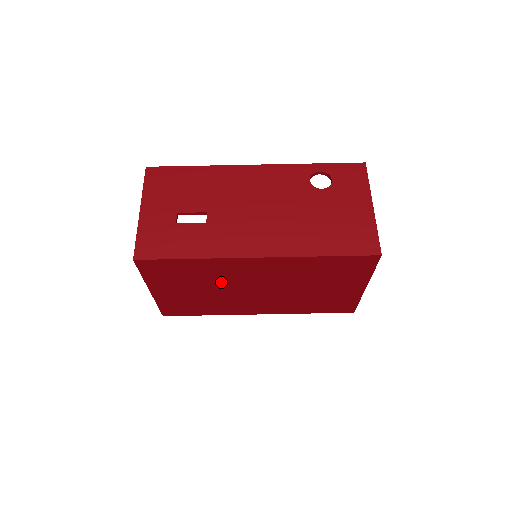
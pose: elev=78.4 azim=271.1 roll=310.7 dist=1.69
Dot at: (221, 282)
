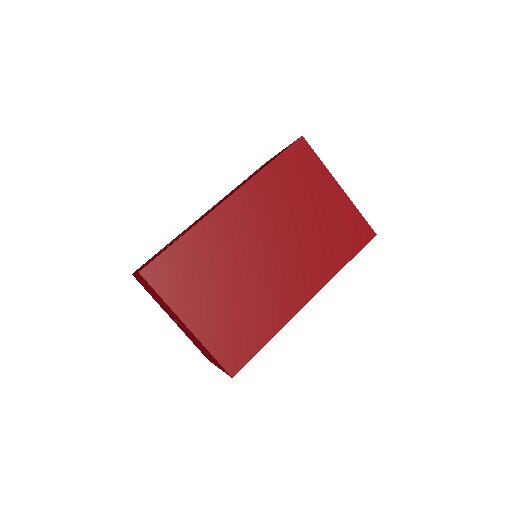
Dot at: (231, 261)
